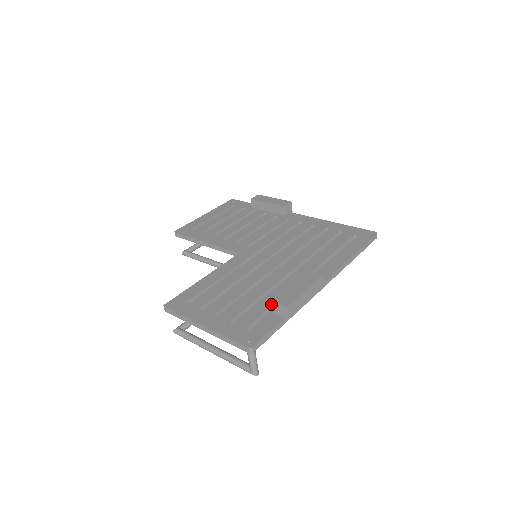
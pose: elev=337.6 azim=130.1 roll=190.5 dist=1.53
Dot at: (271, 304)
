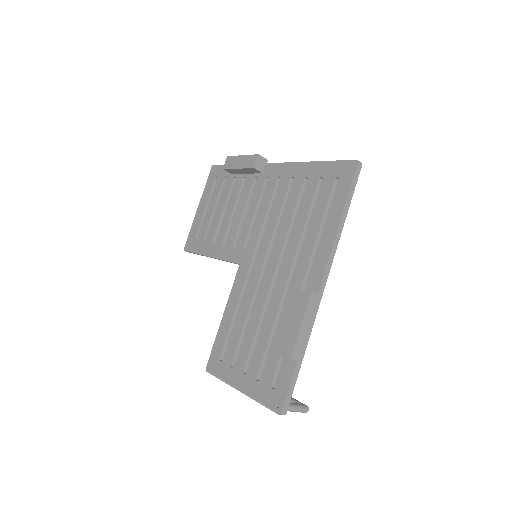
Dot at: occluded
